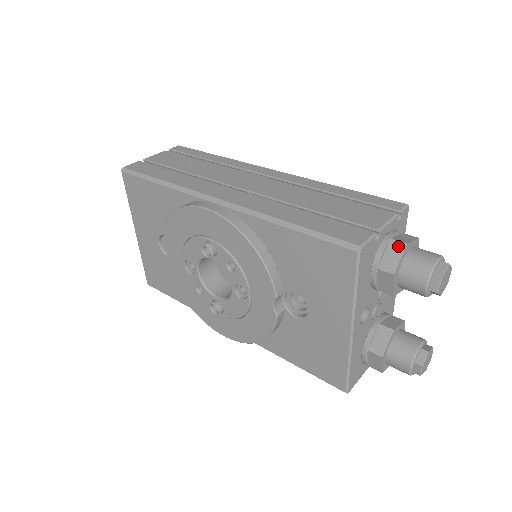
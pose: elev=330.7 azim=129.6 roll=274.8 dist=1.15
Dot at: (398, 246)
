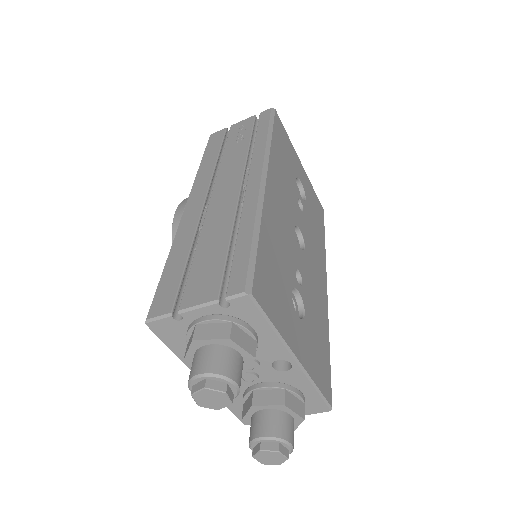
Dot at: (192, 336)
